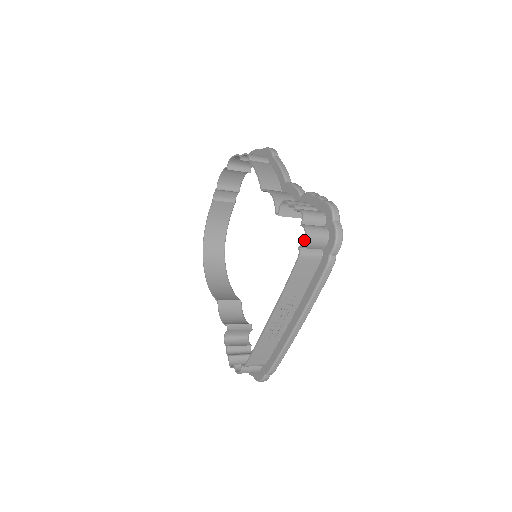
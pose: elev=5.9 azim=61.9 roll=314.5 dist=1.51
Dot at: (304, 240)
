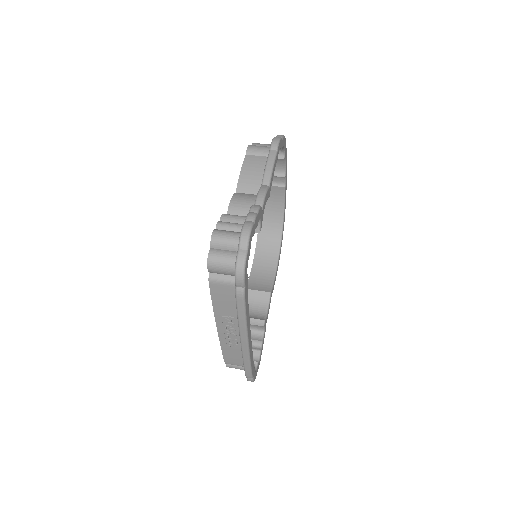
Dot at: (207, 266)
